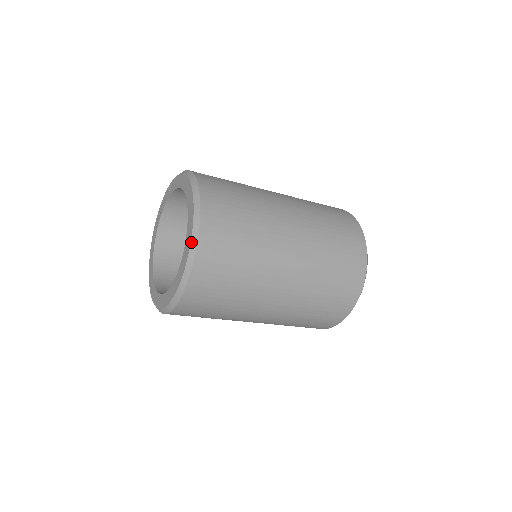
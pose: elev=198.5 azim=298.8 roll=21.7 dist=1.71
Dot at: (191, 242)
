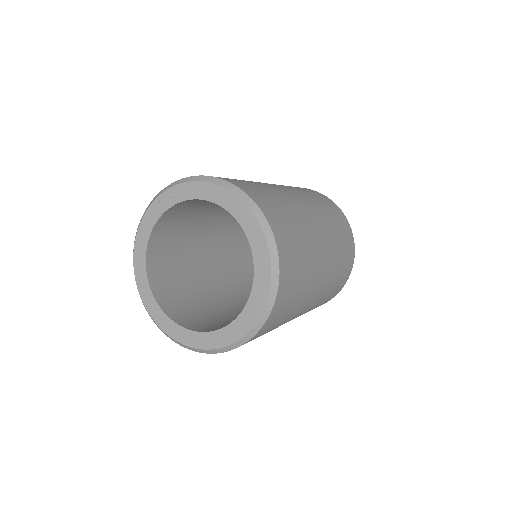
Dot at: (266, 305)
